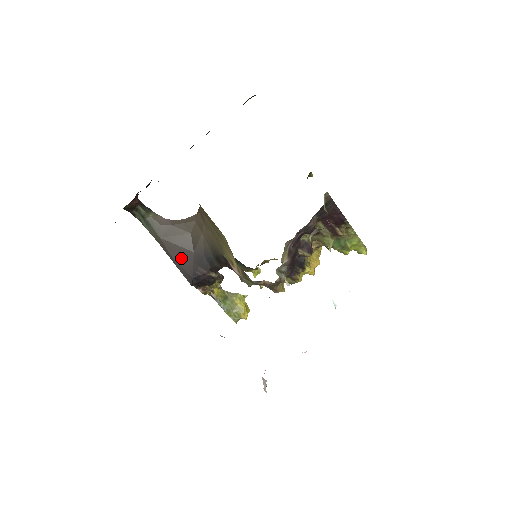
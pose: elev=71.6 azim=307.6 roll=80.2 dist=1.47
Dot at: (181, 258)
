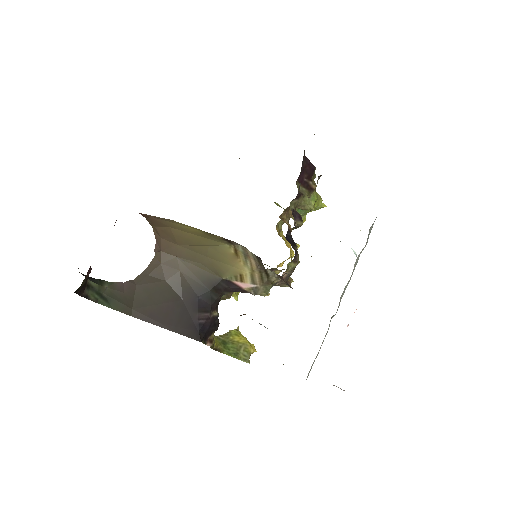
Dot at: (172, 317)
